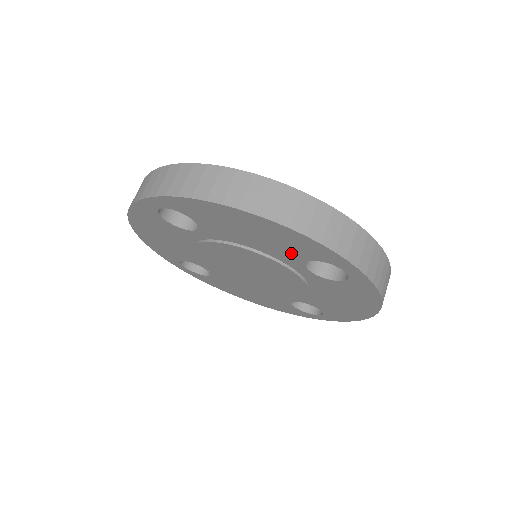
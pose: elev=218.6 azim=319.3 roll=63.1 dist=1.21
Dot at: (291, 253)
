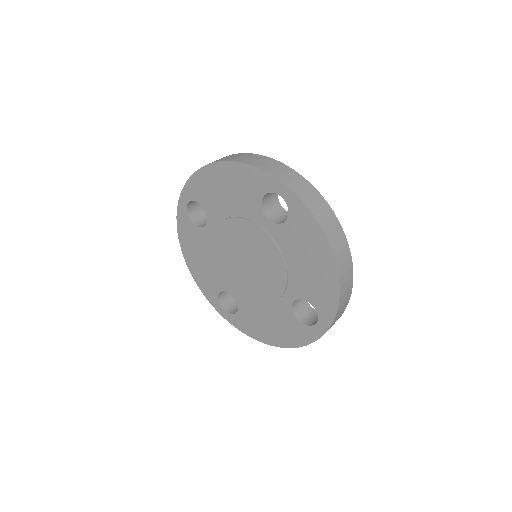
Dot at: (307, 289)
